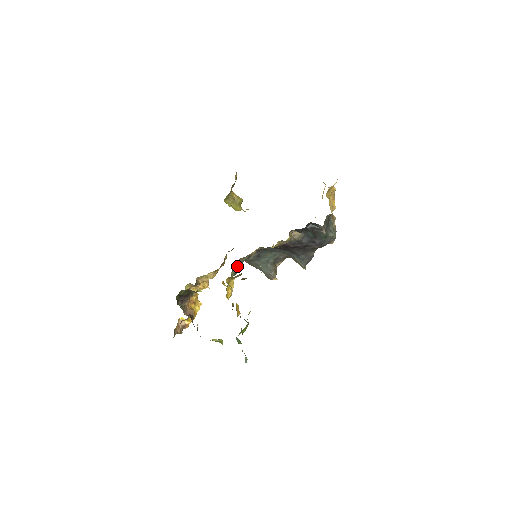
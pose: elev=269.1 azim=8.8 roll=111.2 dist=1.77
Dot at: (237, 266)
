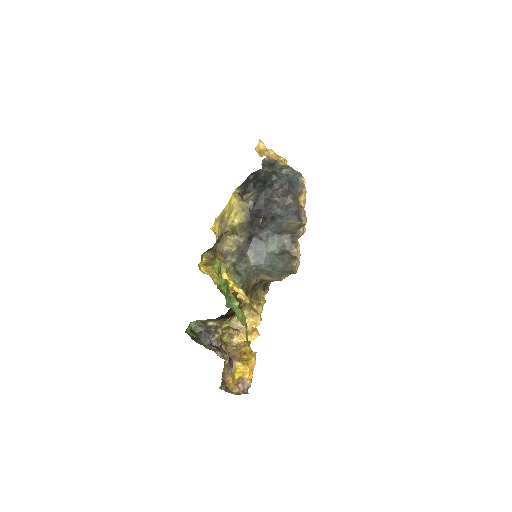
Dot at: (237, 273)
